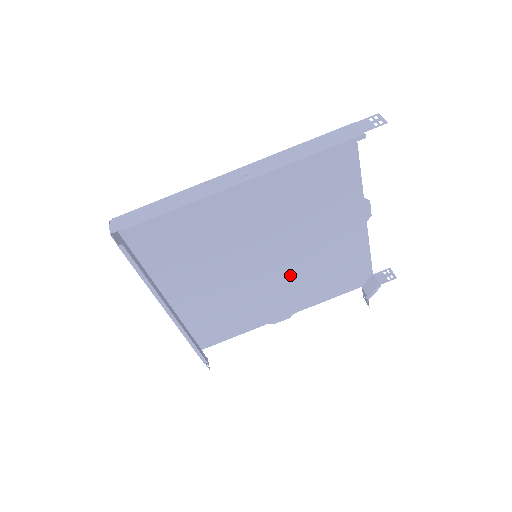
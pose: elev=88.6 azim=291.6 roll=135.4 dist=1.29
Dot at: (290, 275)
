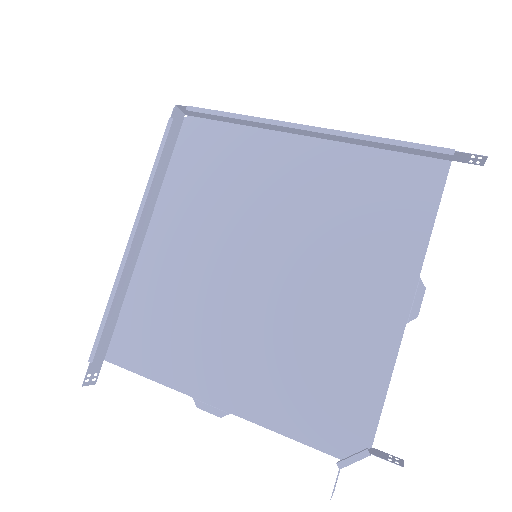
Dot at: (269, 329)
